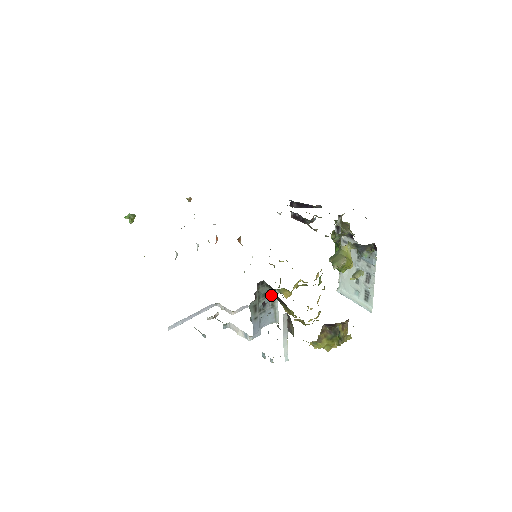
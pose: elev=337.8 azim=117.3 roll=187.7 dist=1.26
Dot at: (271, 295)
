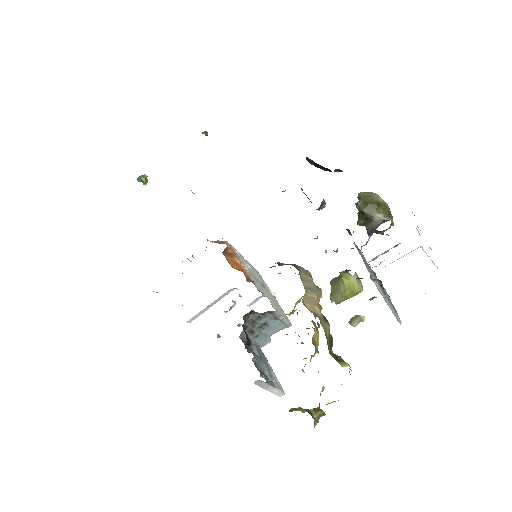
Dot at: (270, 313)
